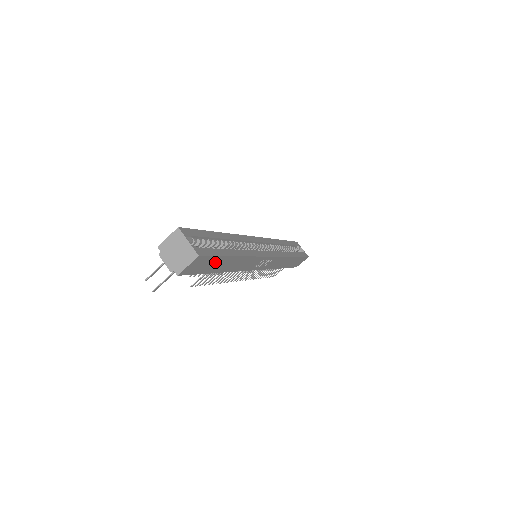
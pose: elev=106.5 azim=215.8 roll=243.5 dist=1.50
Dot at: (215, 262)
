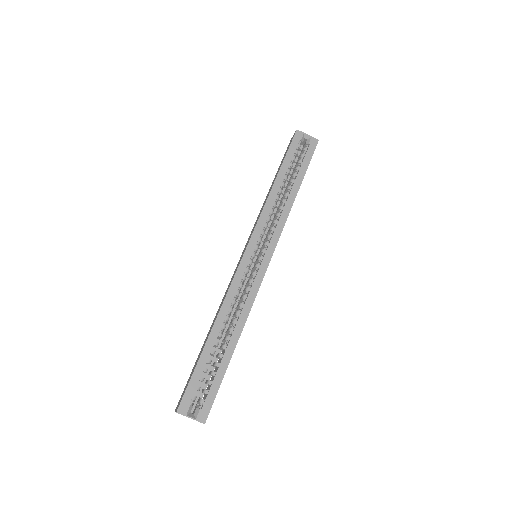
Dot at: occluded
